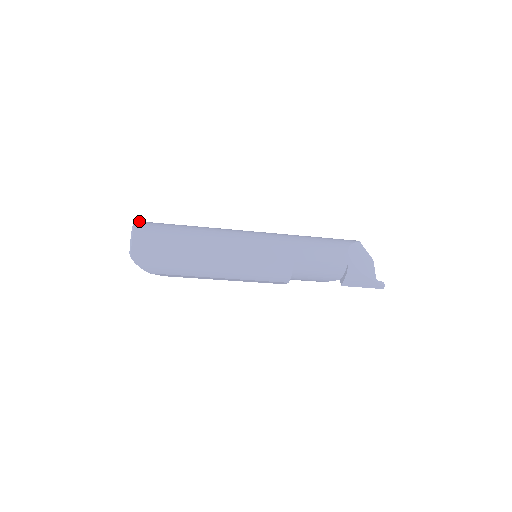
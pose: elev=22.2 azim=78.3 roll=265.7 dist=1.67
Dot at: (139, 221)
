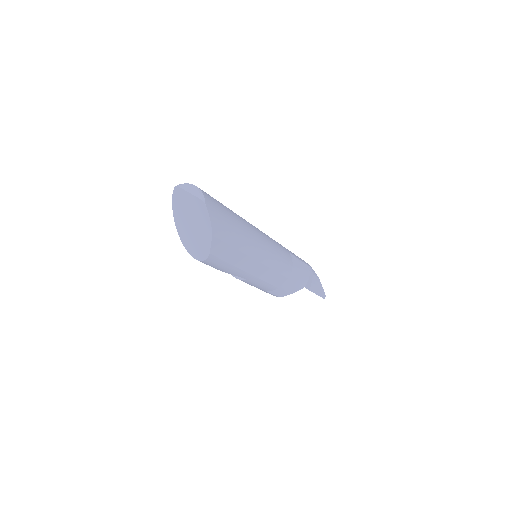
Dot at: (175, 189)
